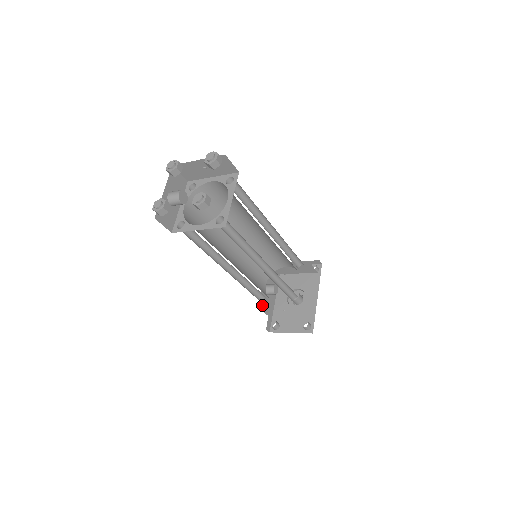
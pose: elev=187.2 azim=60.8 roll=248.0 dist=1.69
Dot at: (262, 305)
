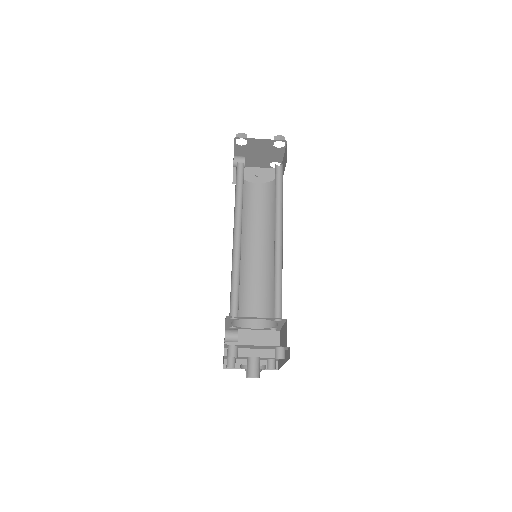
Dot at: occluded
